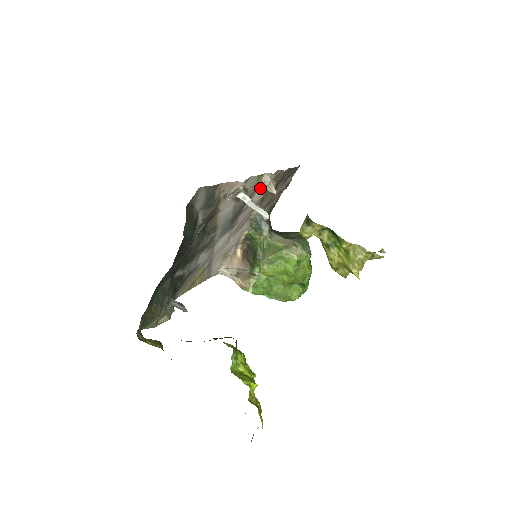
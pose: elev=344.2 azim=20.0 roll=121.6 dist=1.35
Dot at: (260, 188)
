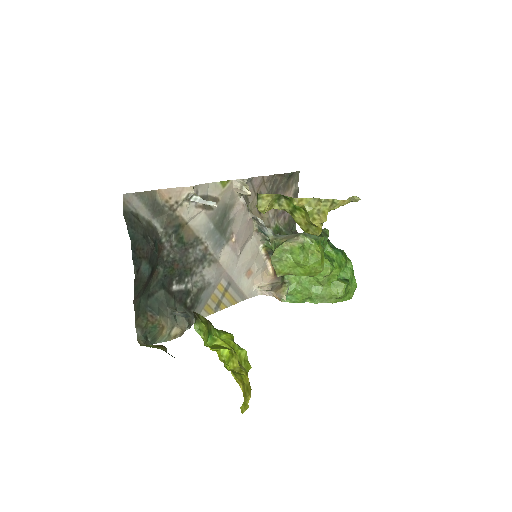
Dot at: (239, 196)
